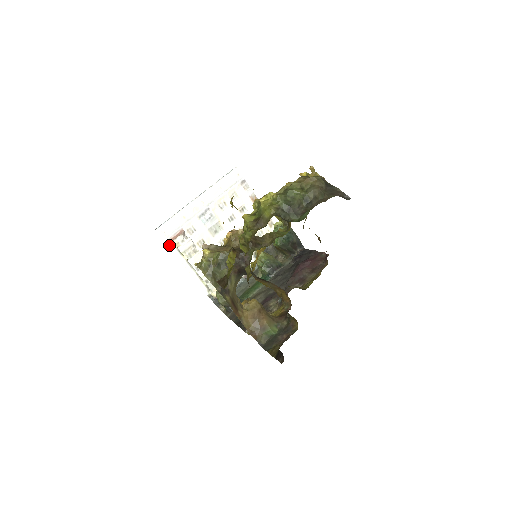
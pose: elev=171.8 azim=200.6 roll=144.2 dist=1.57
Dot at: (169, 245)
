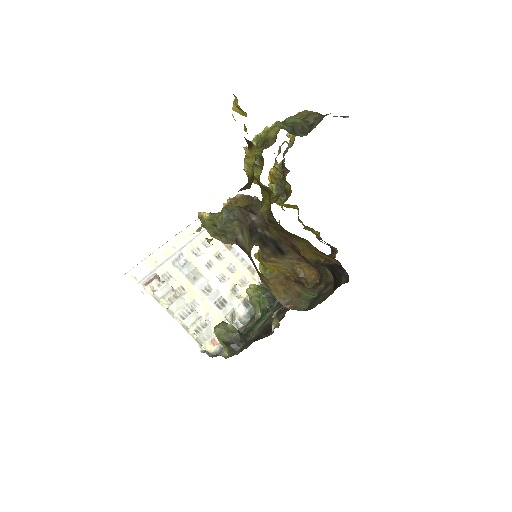
Dot at: (143, 292)
